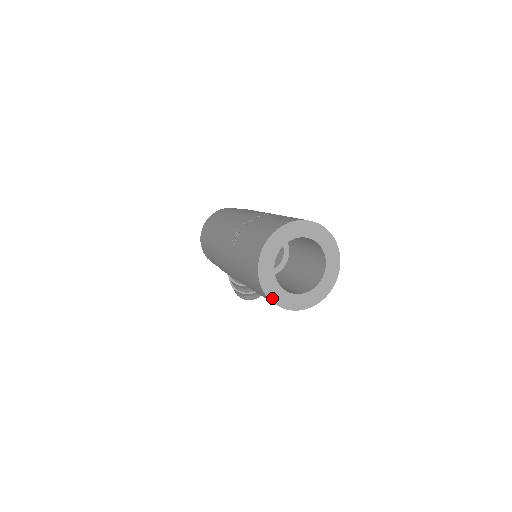
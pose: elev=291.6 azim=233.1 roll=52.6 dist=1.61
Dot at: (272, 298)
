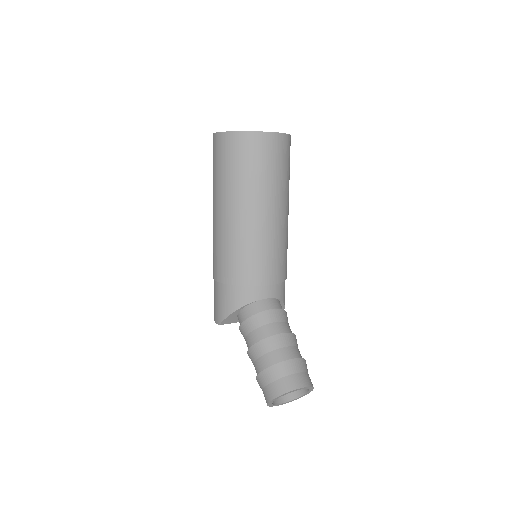
Dot at: (222, 132)
